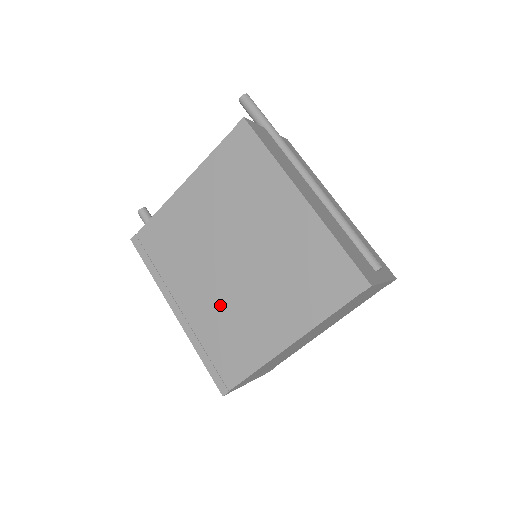
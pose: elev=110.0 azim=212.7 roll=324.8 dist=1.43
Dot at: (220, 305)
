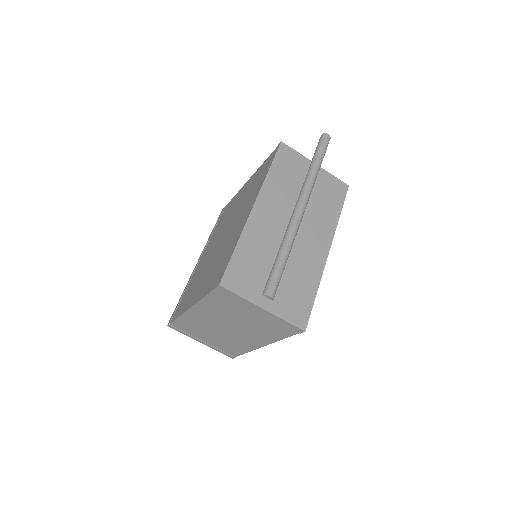
Dot at: (202, 267)
